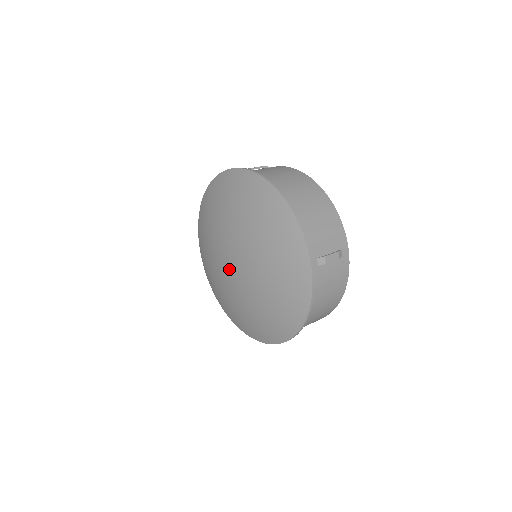
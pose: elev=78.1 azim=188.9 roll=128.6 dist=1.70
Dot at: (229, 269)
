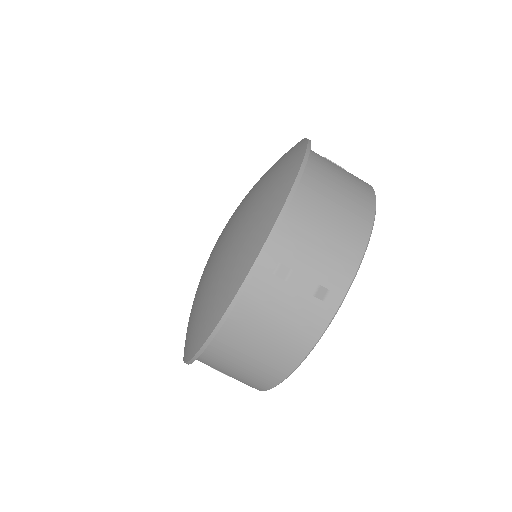
Dot at: occluded
